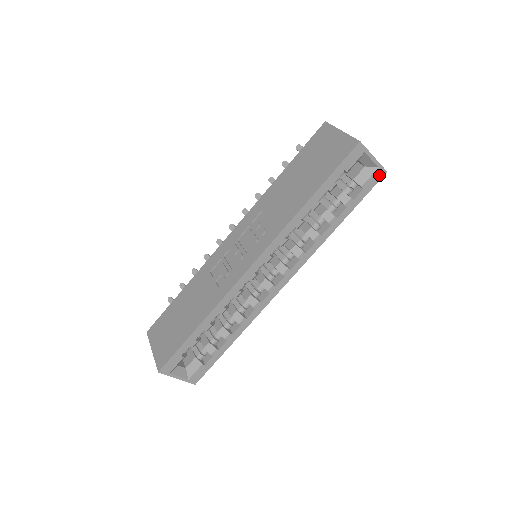
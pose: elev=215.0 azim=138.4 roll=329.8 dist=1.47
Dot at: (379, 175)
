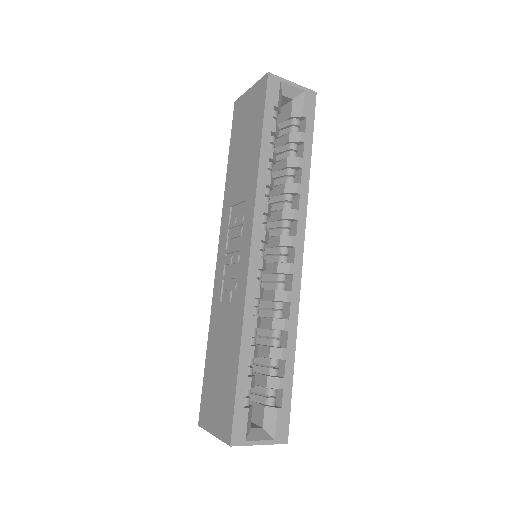
Dot at: (311, 98)
